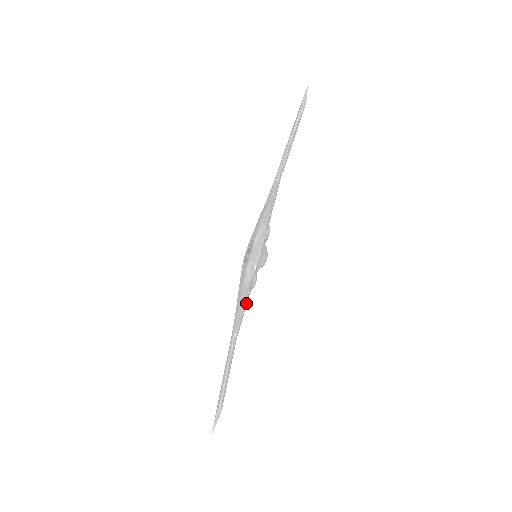
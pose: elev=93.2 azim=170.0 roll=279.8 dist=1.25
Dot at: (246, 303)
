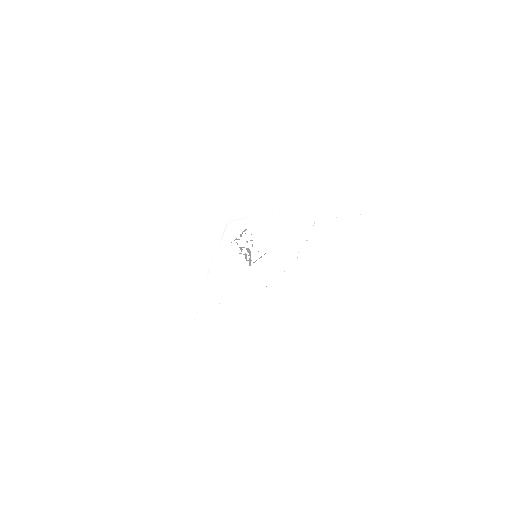
Dot at: (246, 299)
